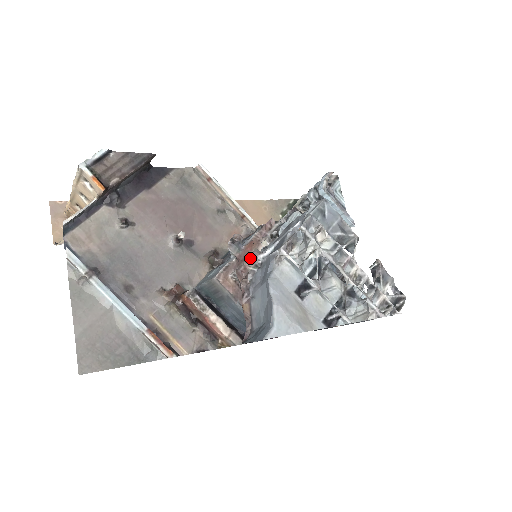
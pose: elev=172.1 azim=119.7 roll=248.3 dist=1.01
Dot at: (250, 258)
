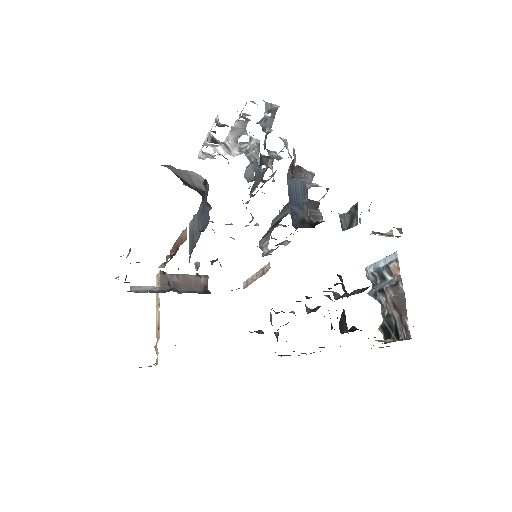
Dot at: occluded
